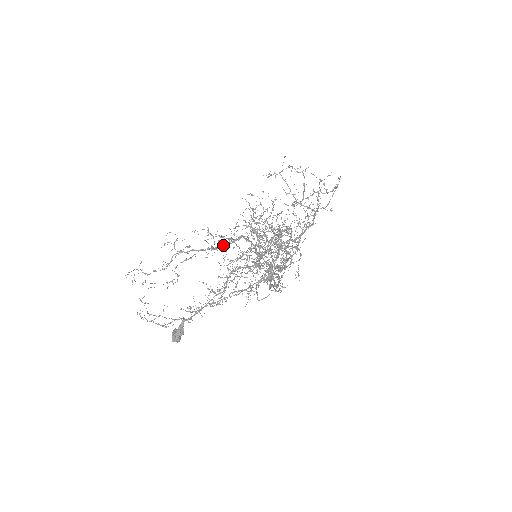
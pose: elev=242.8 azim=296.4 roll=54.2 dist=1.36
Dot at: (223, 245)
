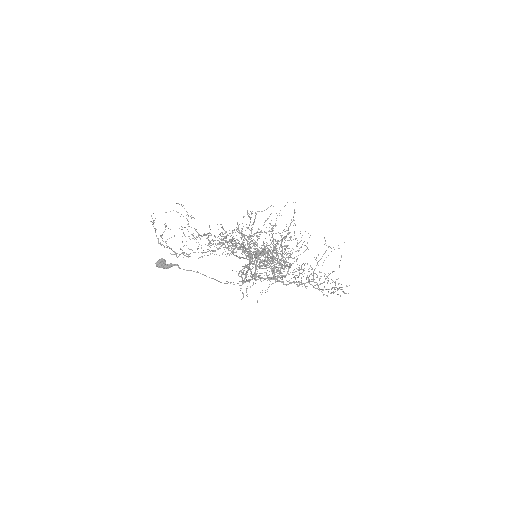
Dot at: (249, 253)
